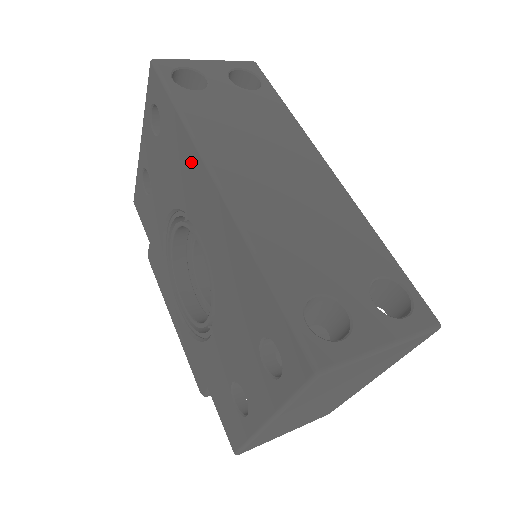
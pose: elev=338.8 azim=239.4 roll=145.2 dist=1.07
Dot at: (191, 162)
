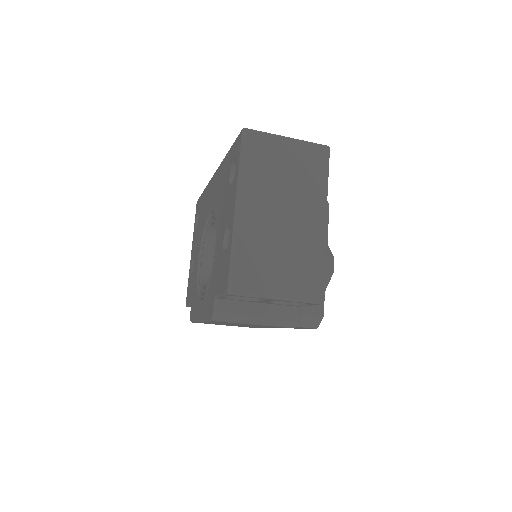
Dot at: (208, 192)
